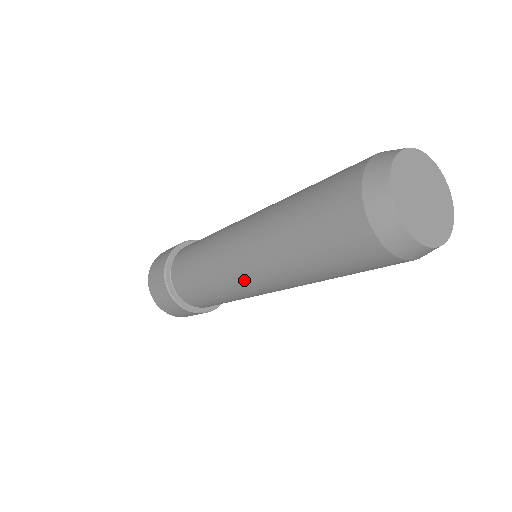
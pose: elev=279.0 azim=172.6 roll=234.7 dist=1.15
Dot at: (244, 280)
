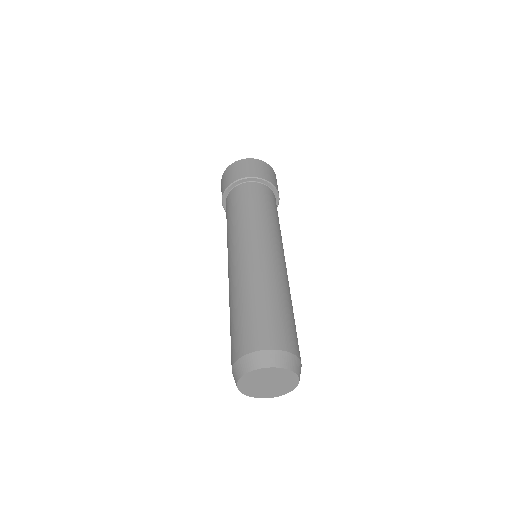
Dot at: occluded
